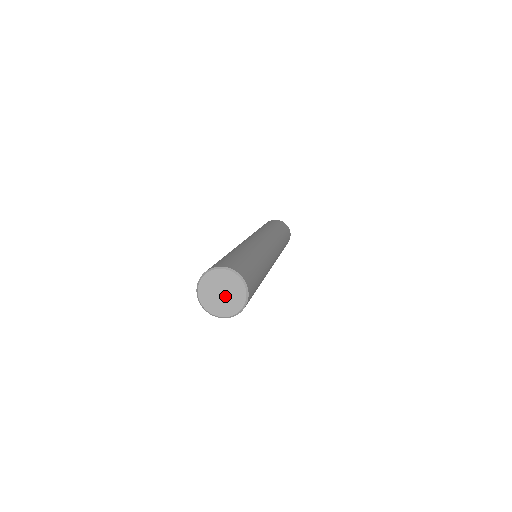
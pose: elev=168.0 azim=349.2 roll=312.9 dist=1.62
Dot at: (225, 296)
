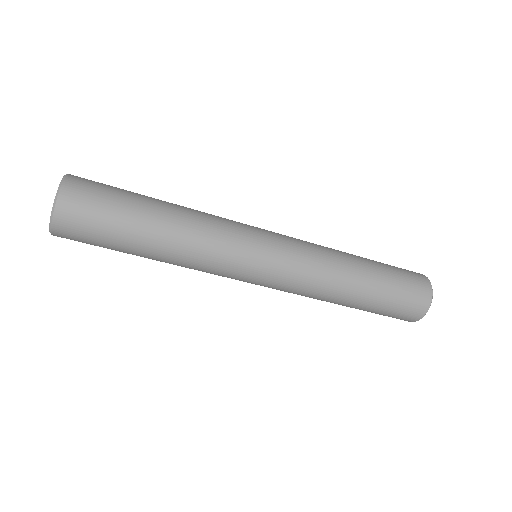
Dot at: occluded
